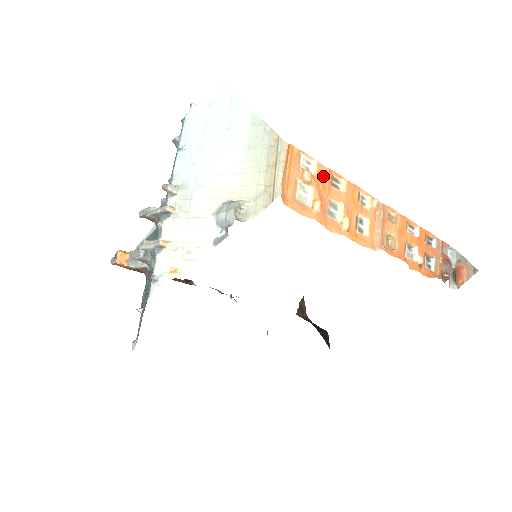
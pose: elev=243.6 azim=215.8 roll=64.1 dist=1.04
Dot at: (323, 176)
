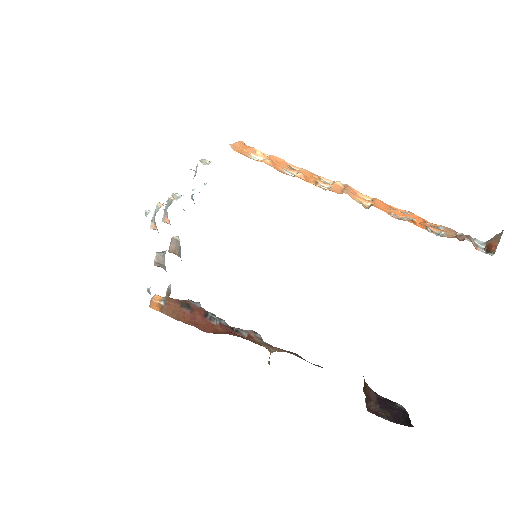
Dot at: (278, 161)
